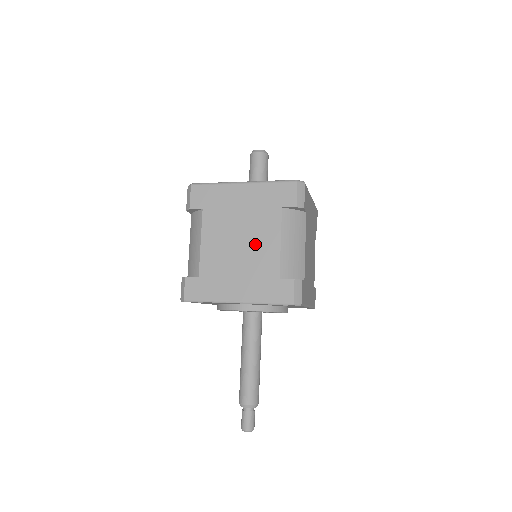
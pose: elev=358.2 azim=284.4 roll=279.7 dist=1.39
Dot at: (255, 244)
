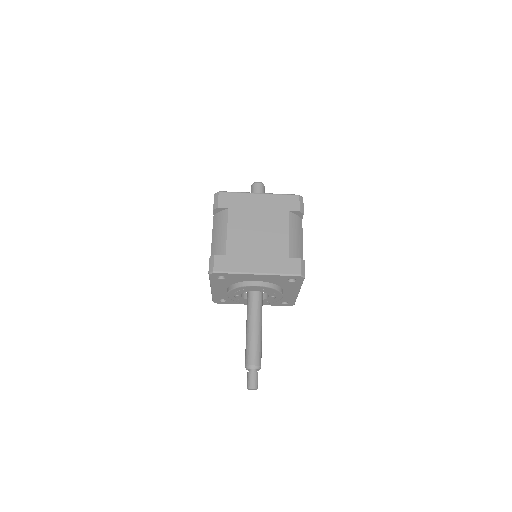
Dot at: (270, 234)
